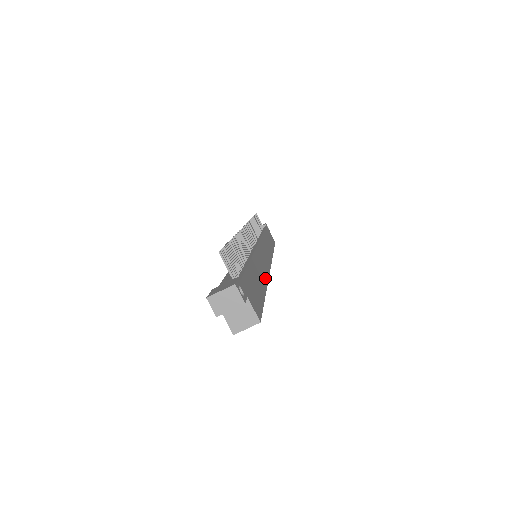
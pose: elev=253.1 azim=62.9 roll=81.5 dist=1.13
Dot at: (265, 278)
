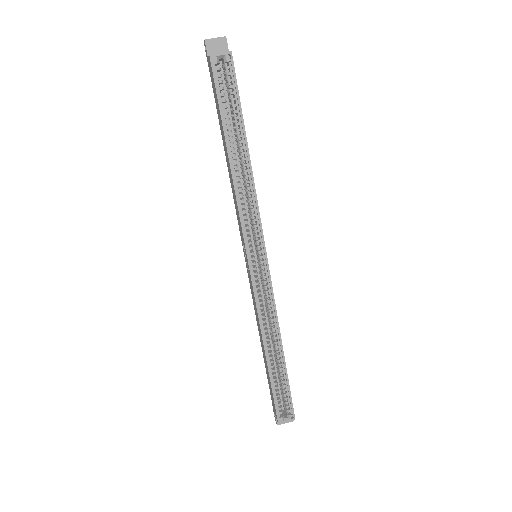
Dot at: (253, 180)
